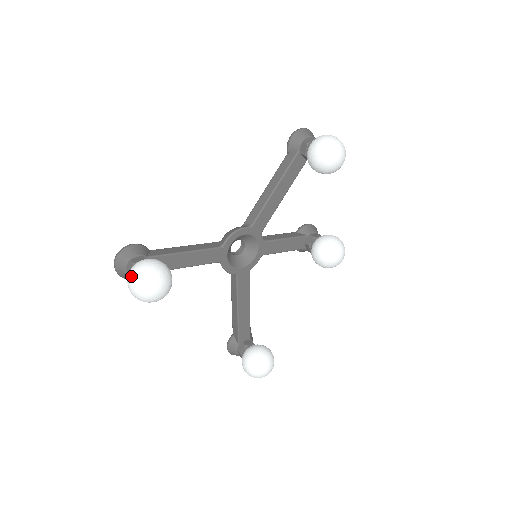
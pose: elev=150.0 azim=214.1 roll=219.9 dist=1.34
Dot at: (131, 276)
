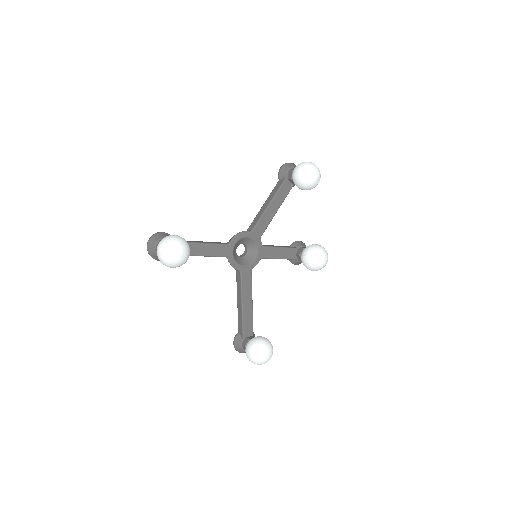
Dot at: (160, 244)
